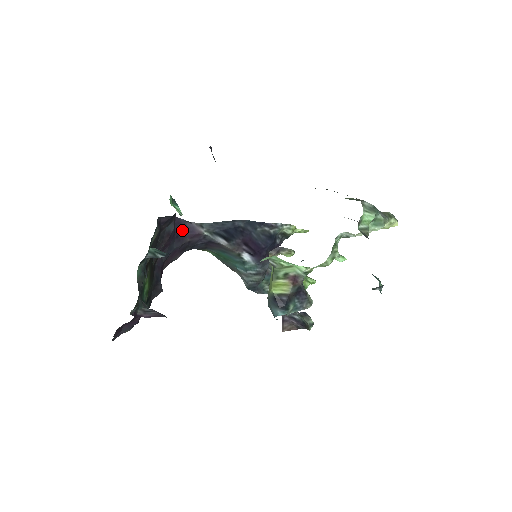
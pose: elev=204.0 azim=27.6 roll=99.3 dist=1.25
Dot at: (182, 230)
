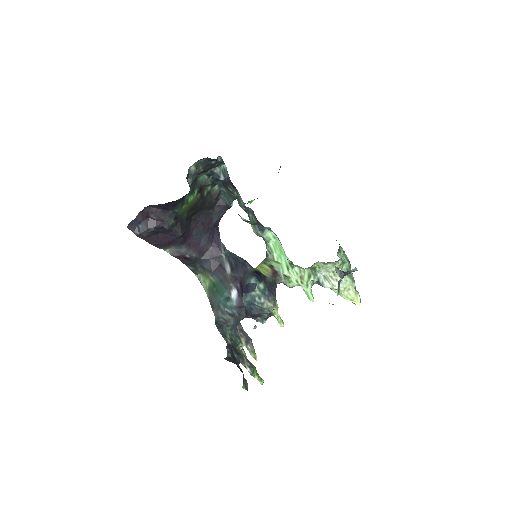
Dot at: (214, 237)
